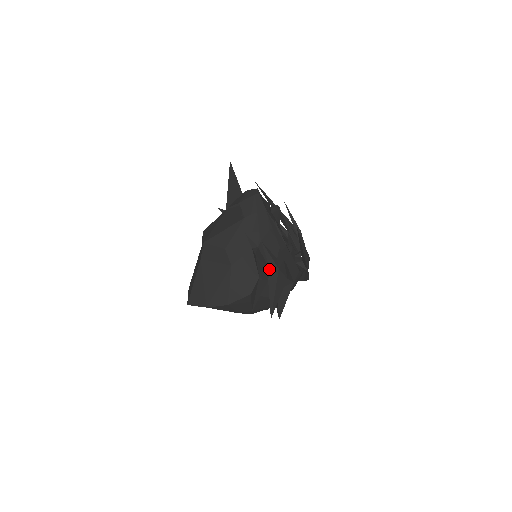
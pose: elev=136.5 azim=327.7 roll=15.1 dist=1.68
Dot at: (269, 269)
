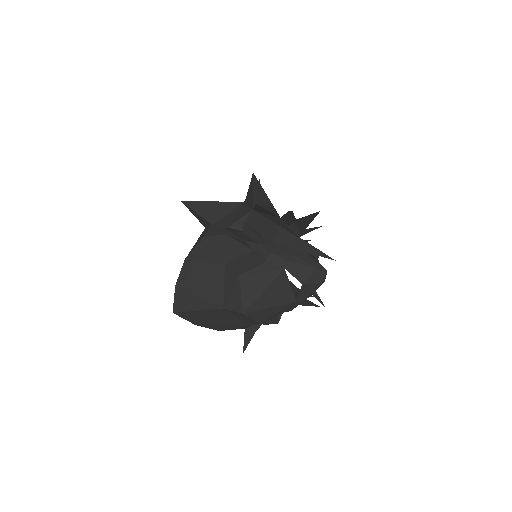
Dot at: occluded
